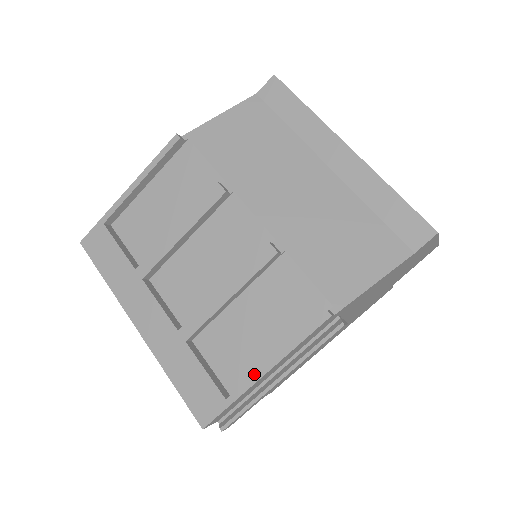
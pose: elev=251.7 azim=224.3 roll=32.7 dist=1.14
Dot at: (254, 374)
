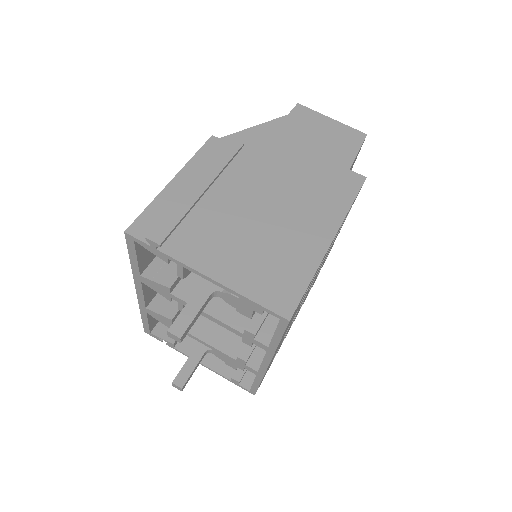
Dot at: (168, 187)
